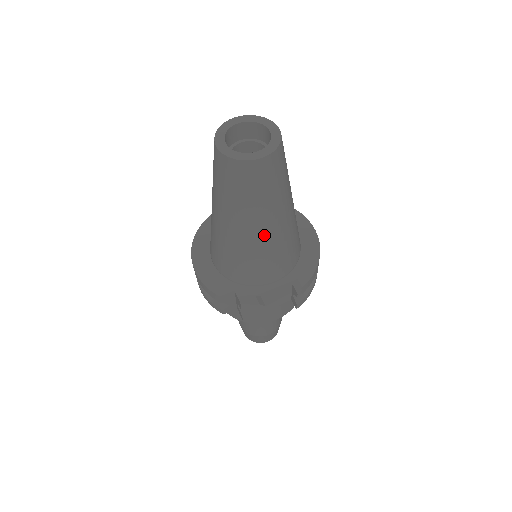
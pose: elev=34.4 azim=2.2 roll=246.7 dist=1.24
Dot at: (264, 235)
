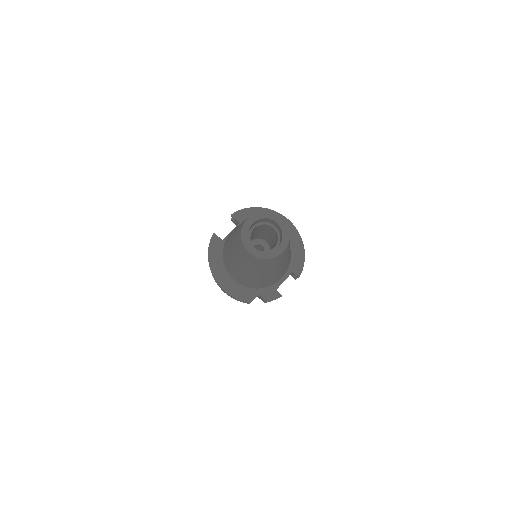
Dot at: (280, 270)
